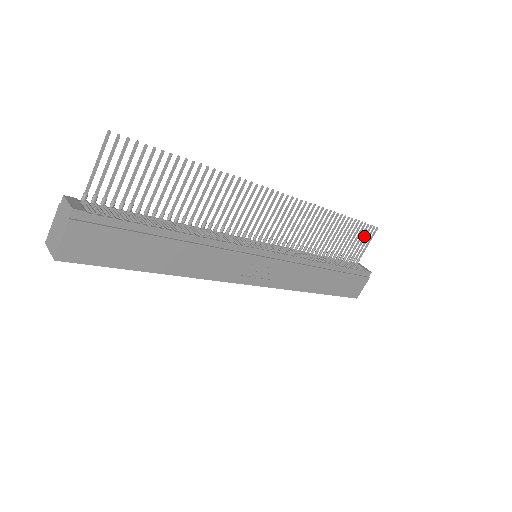
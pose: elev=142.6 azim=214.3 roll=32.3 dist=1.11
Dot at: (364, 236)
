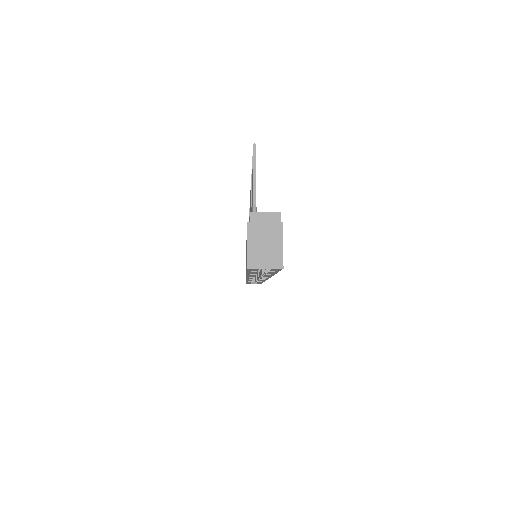
Dot at: occluded
